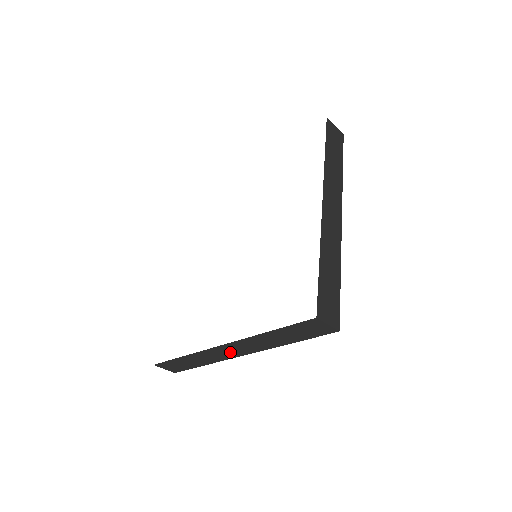
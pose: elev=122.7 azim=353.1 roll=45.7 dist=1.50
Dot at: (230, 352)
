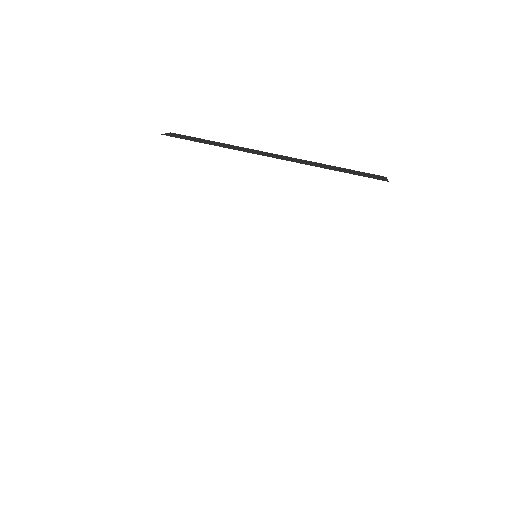
Dot at: occluded
